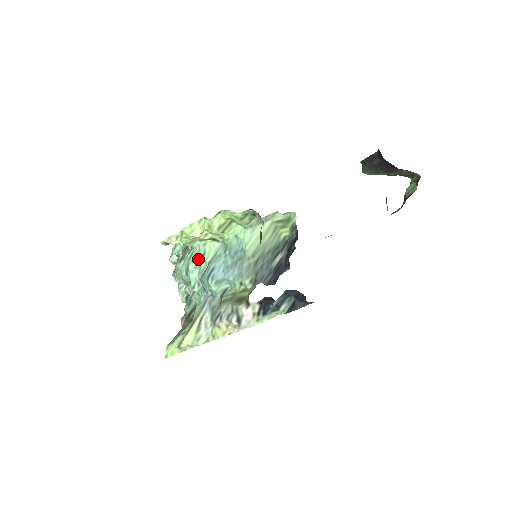
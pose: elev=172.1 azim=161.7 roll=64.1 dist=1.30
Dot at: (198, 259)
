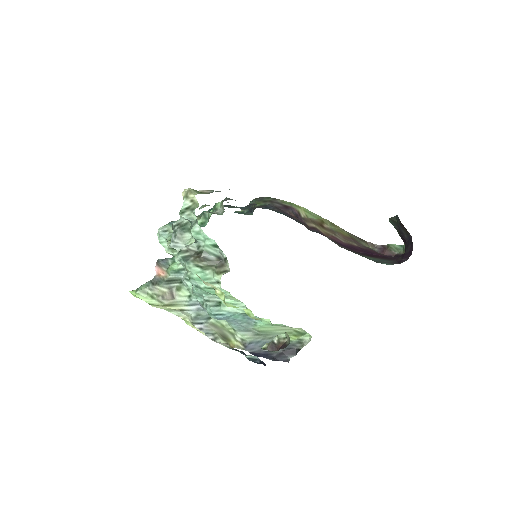
Dot at: occluded
